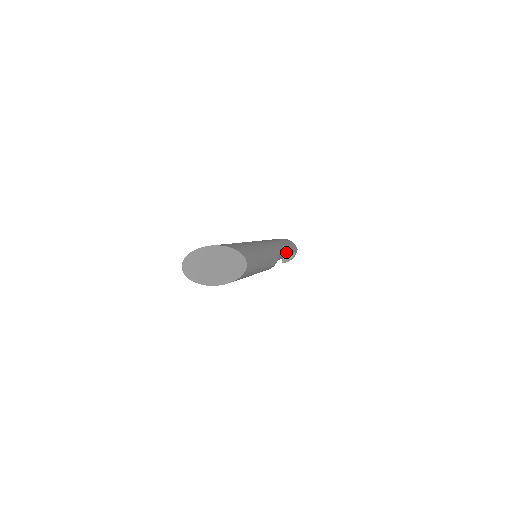
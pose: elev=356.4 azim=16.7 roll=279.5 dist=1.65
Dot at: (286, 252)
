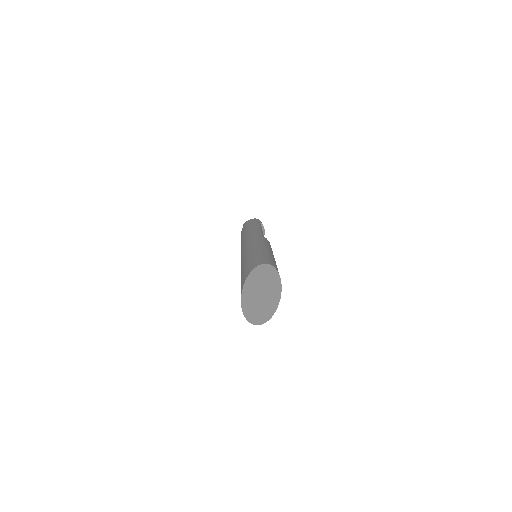
Dot at: occluded
